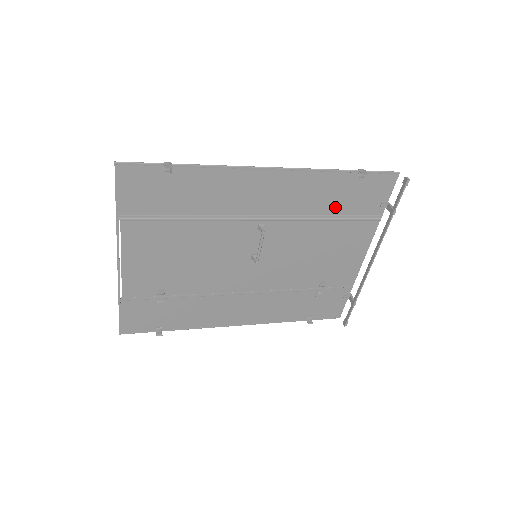
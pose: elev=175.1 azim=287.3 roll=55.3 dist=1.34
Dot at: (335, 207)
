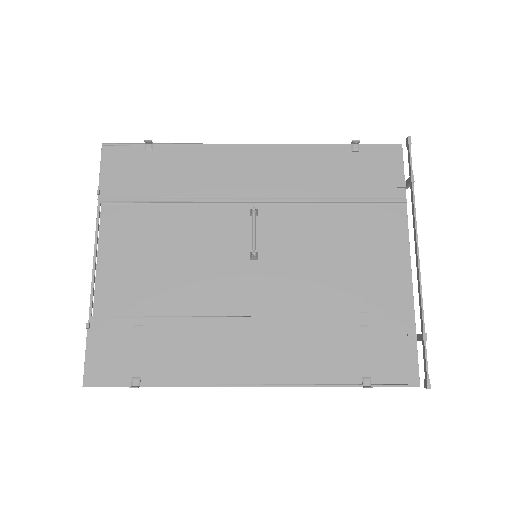
Dot at: (339, 188)
